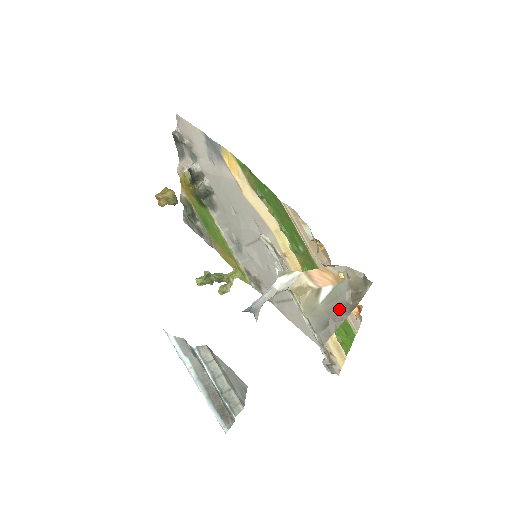
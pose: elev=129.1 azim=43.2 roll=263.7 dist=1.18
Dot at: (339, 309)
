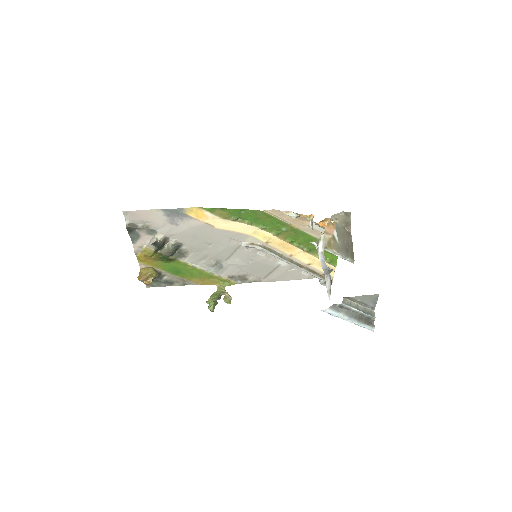
Dot at: (346, 238)
